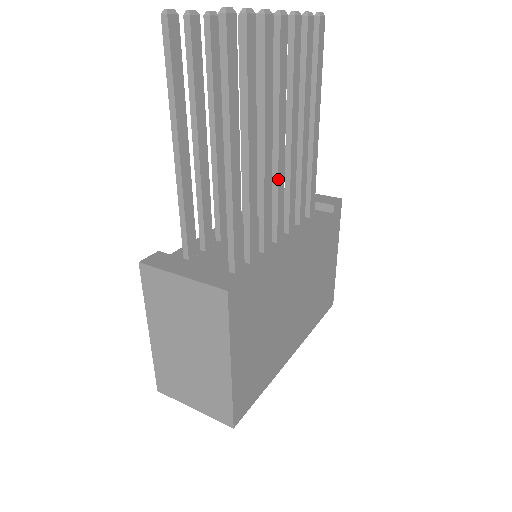
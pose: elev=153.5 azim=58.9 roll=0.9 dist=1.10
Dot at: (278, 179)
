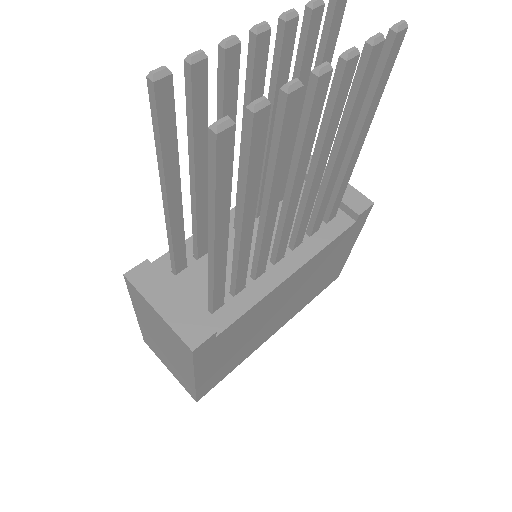
Dot at: (285, 222)
